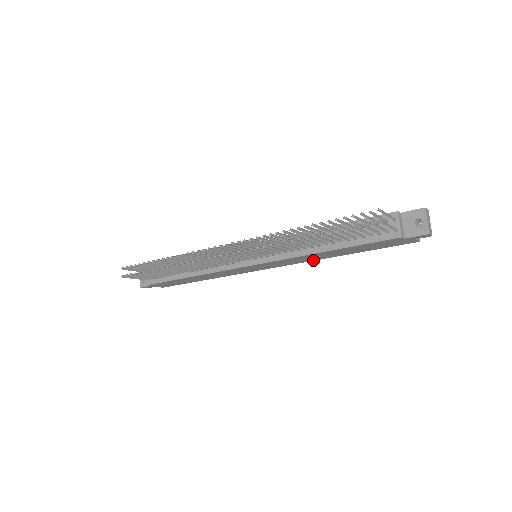
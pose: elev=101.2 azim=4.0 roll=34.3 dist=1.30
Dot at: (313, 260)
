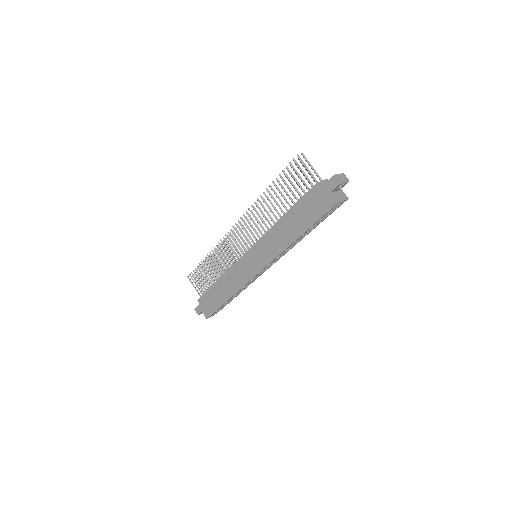
Dot at: (282, 250)
